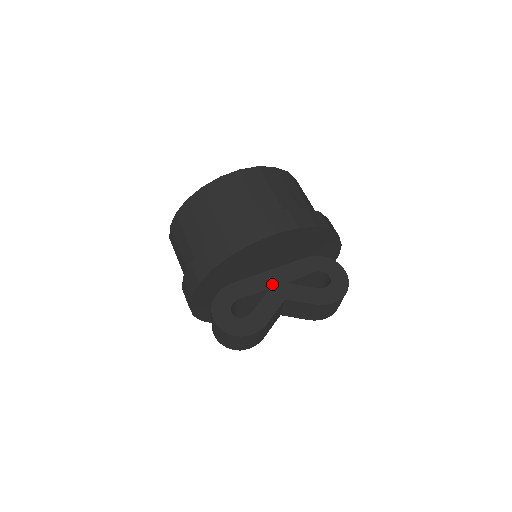
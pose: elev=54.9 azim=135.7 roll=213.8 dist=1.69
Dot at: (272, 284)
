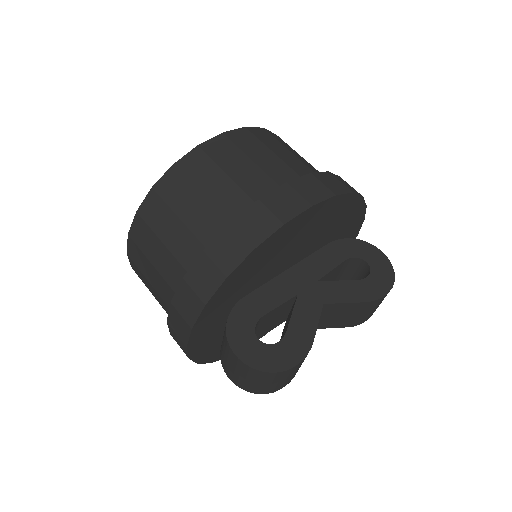
Dot at: (299, 287)
